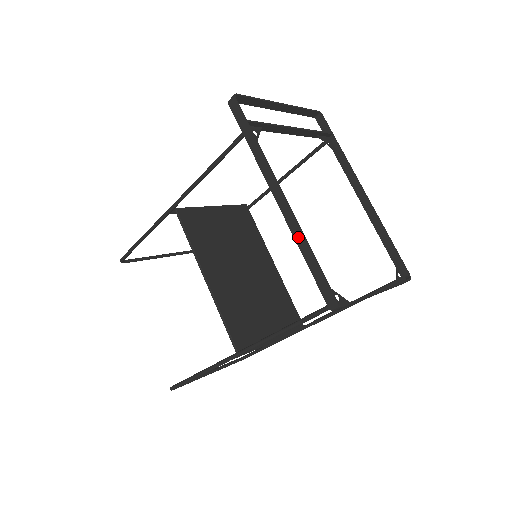
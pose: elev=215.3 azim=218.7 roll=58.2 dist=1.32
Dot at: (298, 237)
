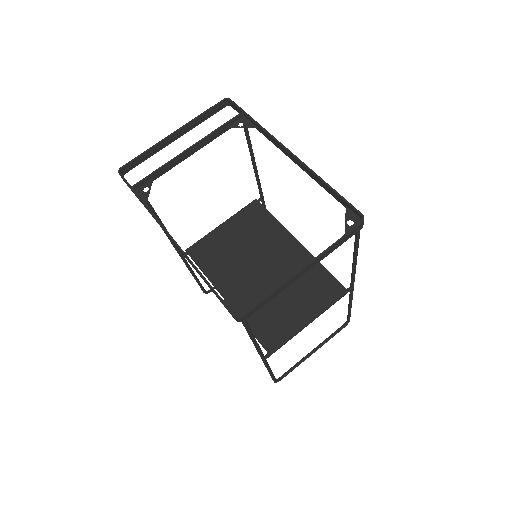
Dot at: (194, 268)
